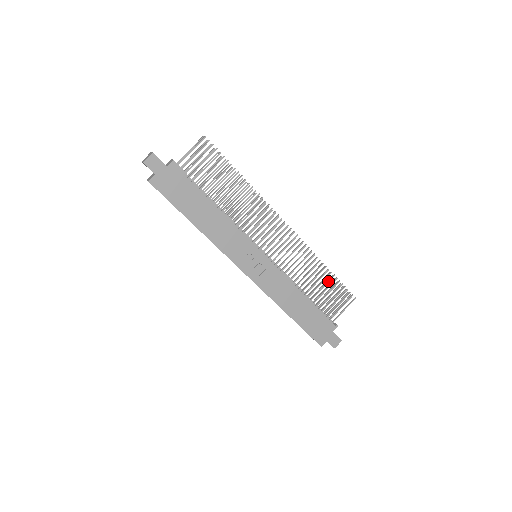
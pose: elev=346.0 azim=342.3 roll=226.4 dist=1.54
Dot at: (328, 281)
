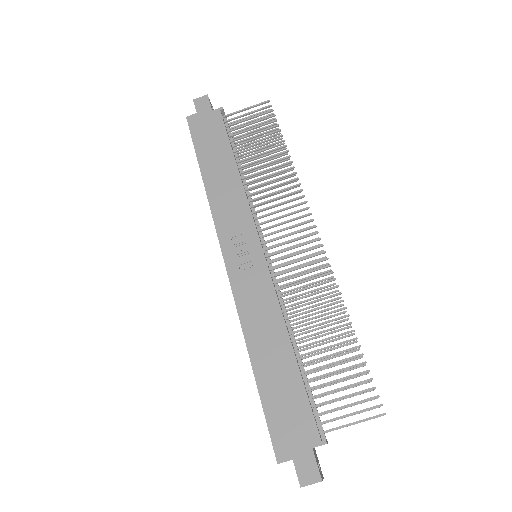
Dot at: (344, 350)
